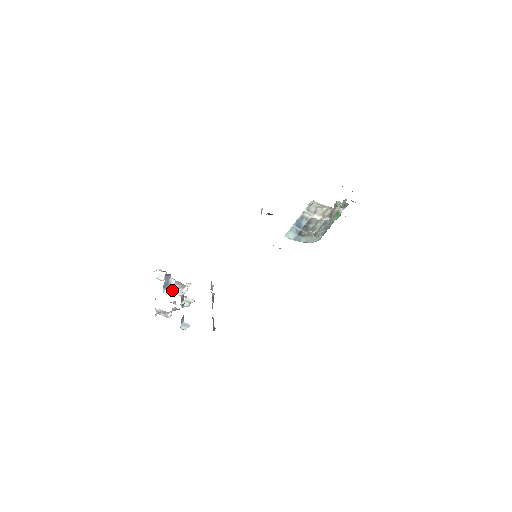
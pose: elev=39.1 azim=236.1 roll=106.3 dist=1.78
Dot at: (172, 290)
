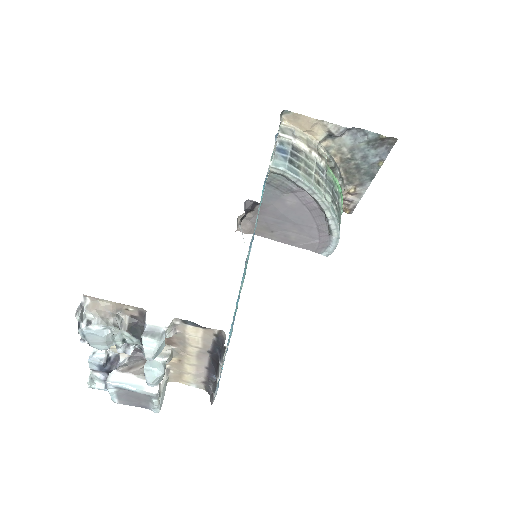
Dot at: (124, 369)
